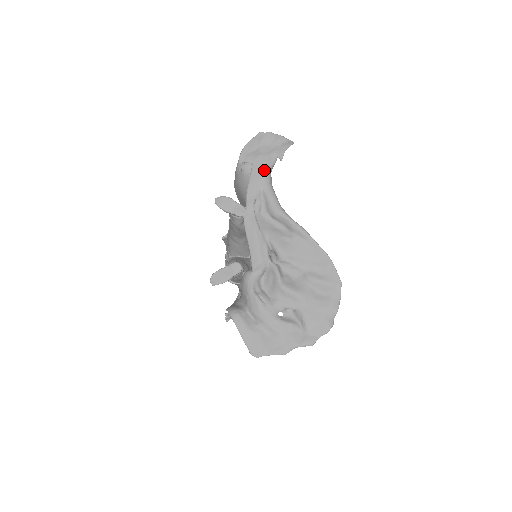
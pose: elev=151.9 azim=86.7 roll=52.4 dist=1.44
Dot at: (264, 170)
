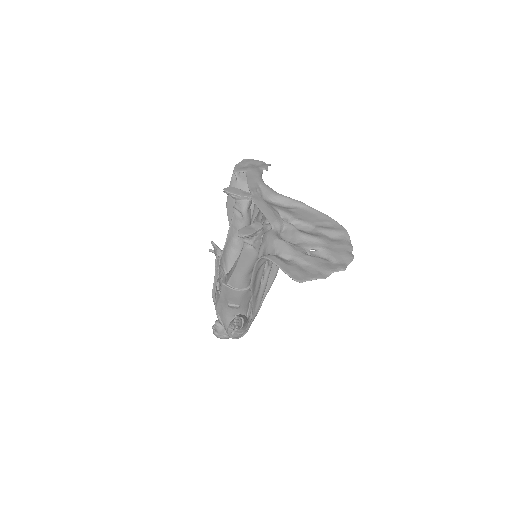
Dot at: (257, 174)
